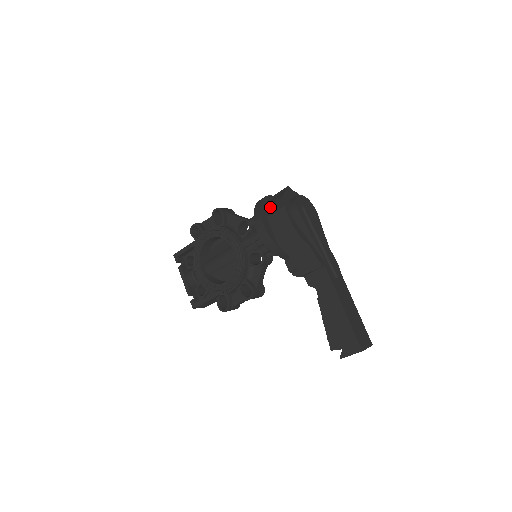
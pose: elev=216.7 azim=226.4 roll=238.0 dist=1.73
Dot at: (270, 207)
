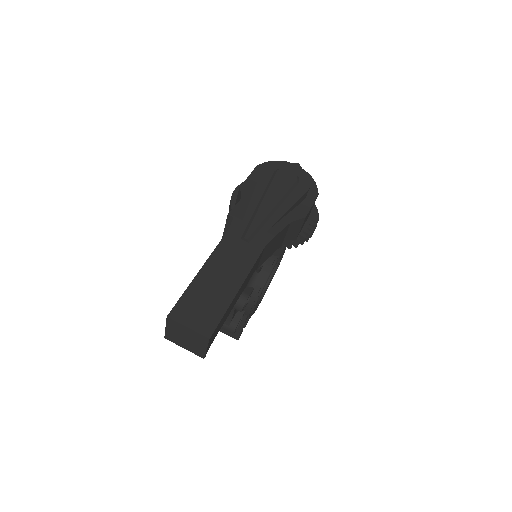
Dot at: occluded
